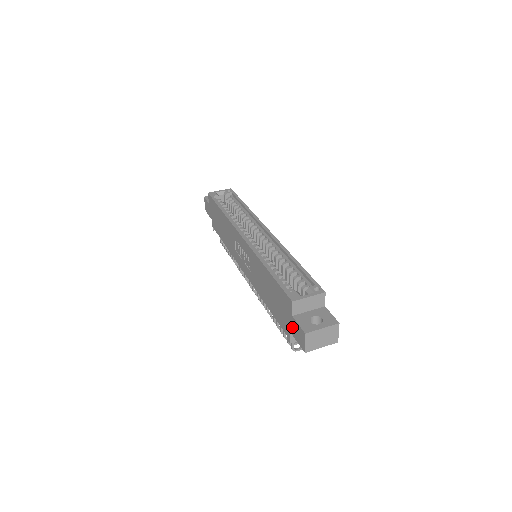
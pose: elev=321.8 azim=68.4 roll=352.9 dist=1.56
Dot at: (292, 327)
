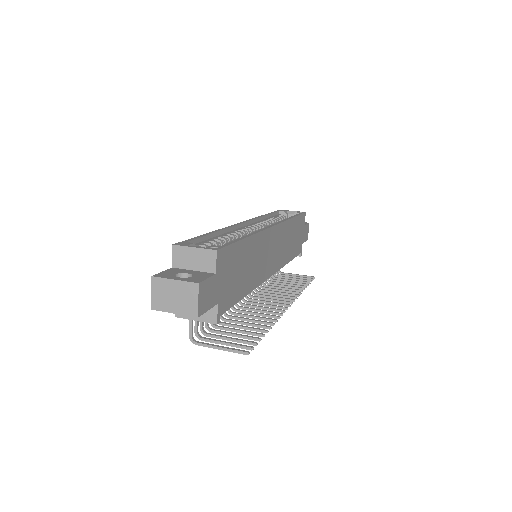
Dot at: occluded
